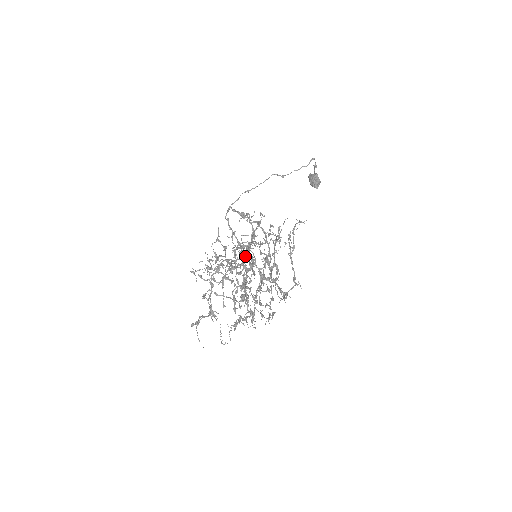
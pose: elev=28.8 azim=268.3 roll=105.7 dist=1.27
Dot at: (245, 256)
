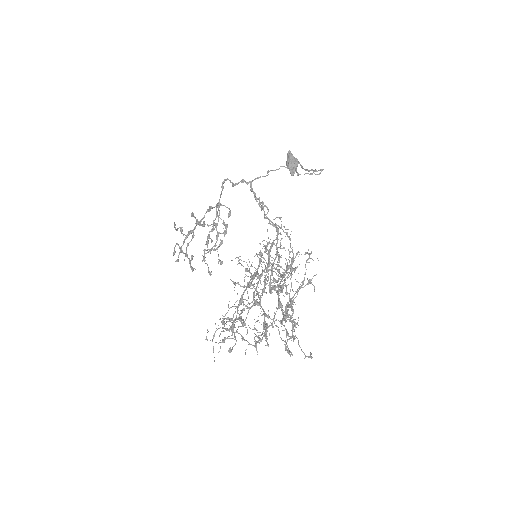
Dot at: occluded
